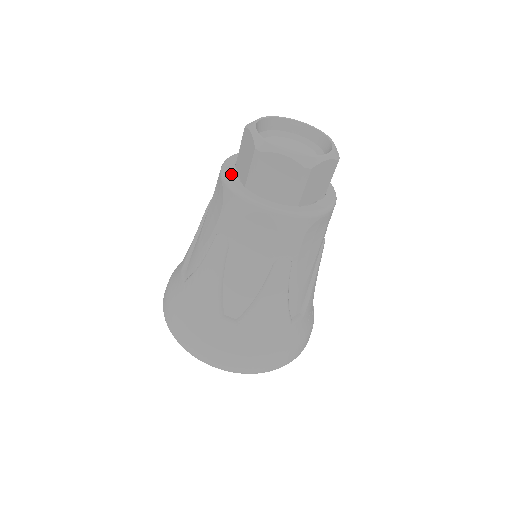
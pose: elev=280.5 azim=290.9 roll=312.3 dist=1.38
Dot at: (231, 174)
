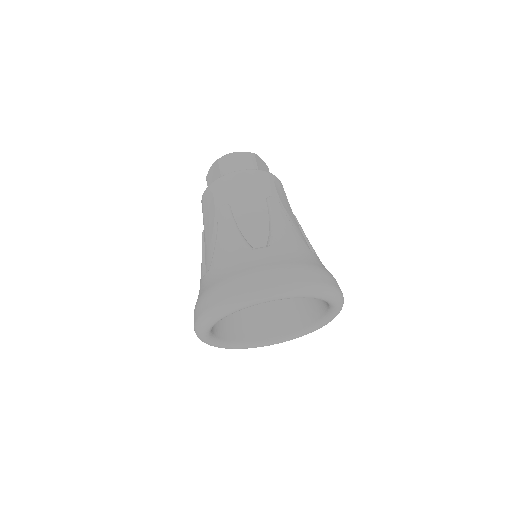
Dot at: occluded
